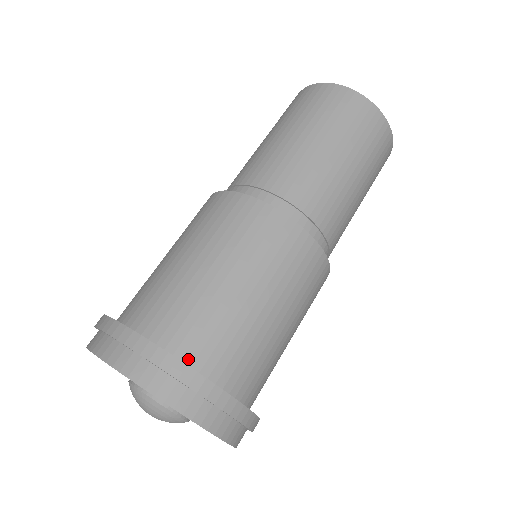
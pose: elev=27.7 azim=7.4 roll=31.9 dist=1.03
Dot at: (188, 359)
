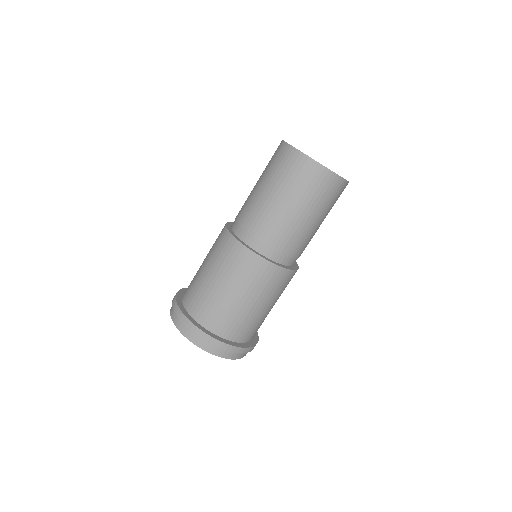
Dot at: (186, 306)
